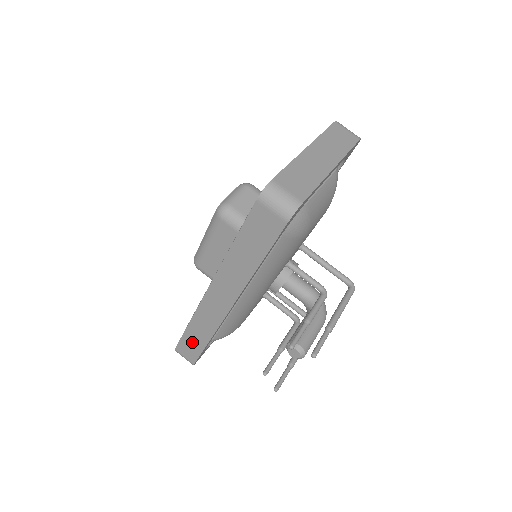
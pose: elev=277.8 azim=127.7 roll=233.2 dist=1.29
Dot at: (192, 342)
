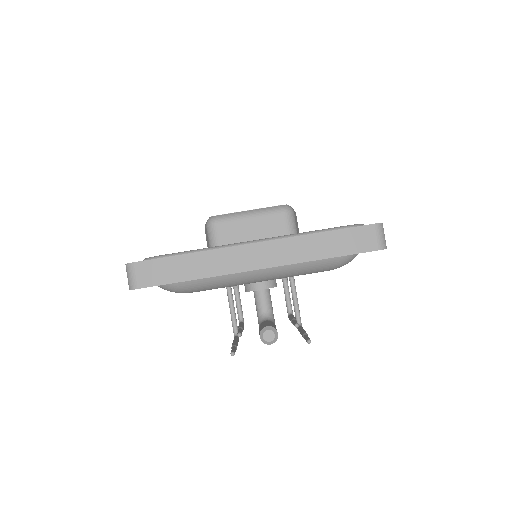
Dot at: (171, 269)
